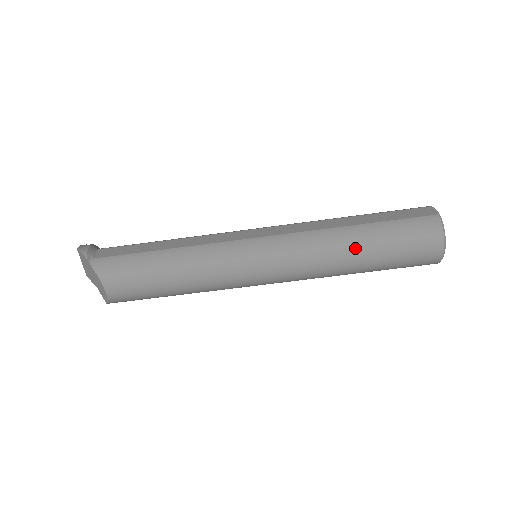
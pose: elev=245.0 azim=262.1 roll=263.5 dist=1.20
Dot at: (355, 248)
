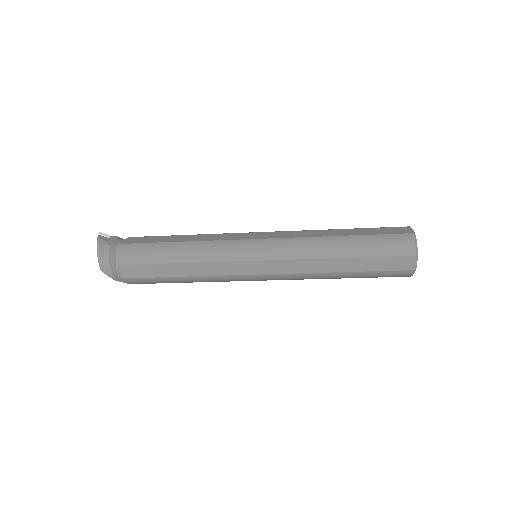
Dot at: (338, 278)
